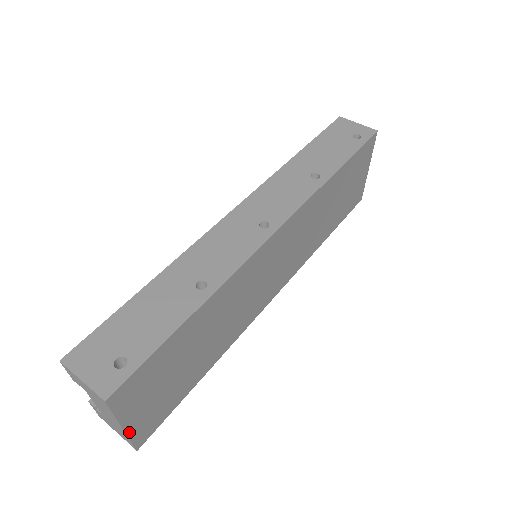
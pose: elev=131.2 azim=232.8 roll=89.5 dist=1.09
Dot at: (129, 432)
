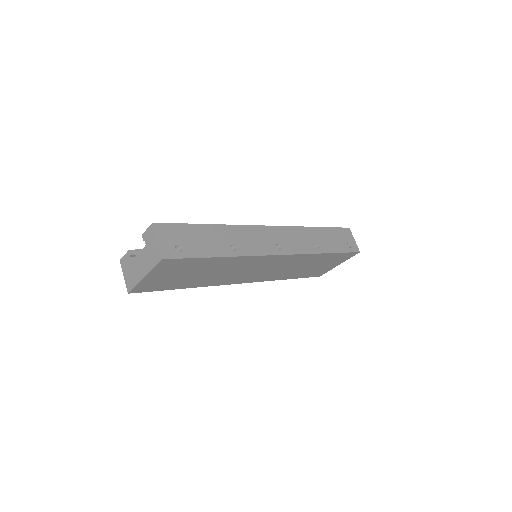
Dot at: (142, 281)
